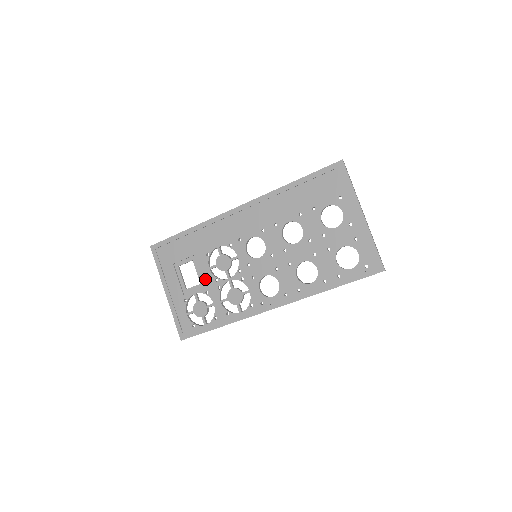
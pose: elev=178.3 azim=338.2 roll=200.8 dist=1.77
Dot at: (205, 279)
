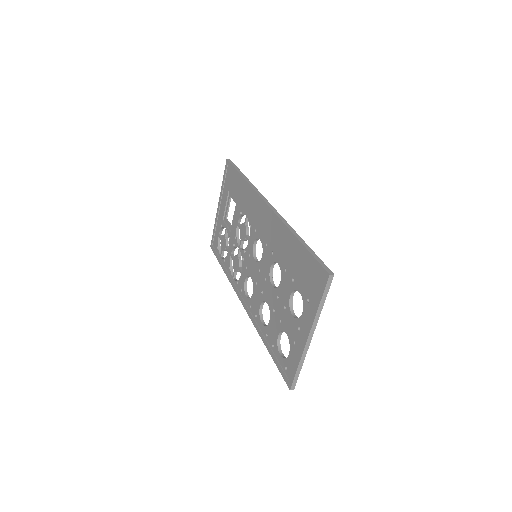
Dot at: (233, 228)
